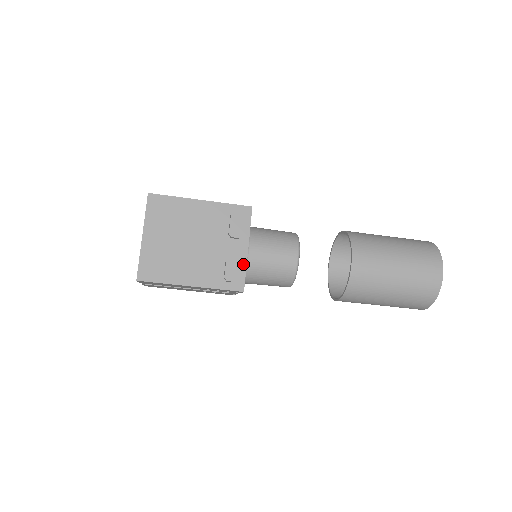
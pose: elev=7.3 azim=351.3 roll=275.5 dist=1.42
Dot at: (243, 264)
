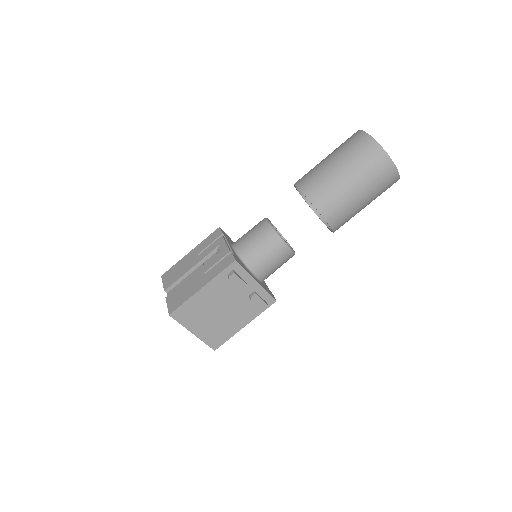
Dot at: (262, 291)
